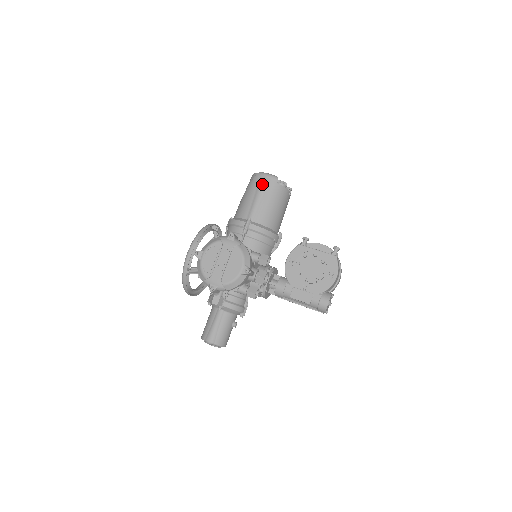
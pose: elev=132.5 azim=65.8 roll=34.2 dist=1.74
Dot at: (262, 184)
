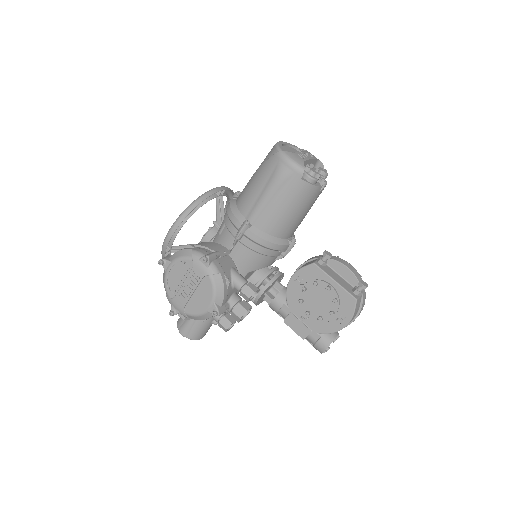
Dot at: (278, 175)
